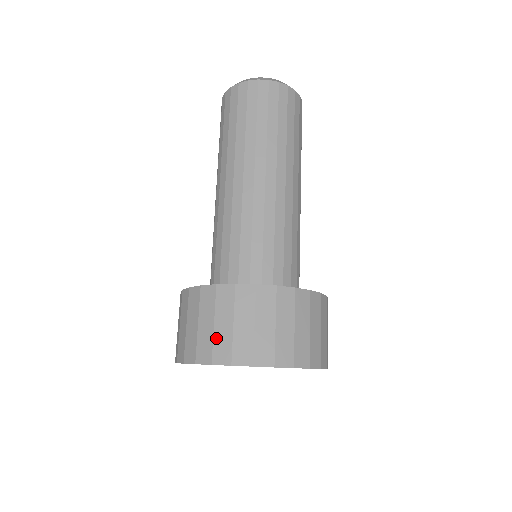
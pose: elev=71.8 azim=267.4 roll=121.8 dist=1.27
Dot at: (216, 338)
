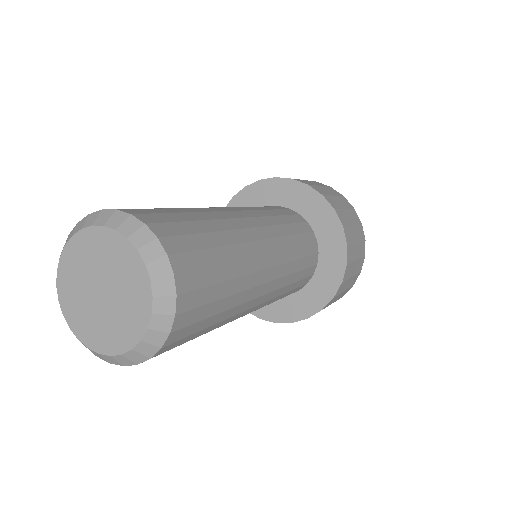
Dot at: occluded
